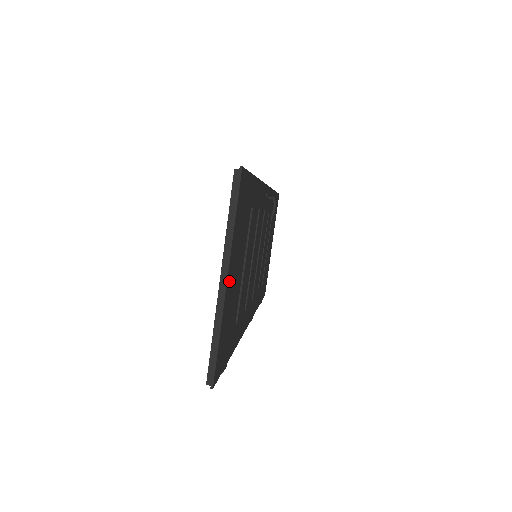
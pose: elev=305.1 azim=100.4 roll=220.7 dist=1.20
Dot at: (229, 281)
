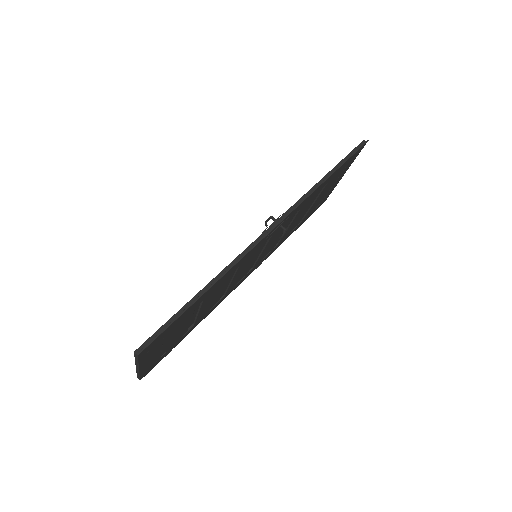
Dot at: (146, 363)
